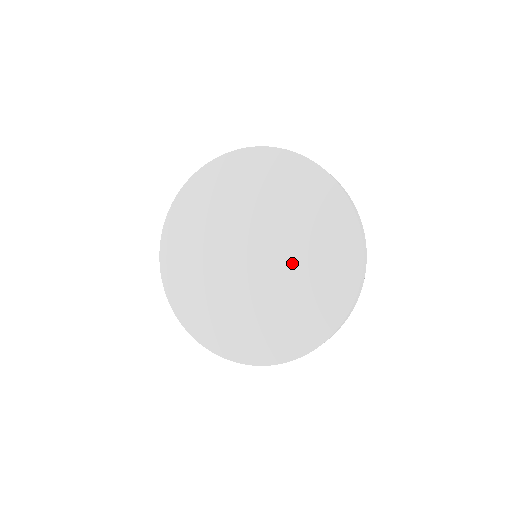
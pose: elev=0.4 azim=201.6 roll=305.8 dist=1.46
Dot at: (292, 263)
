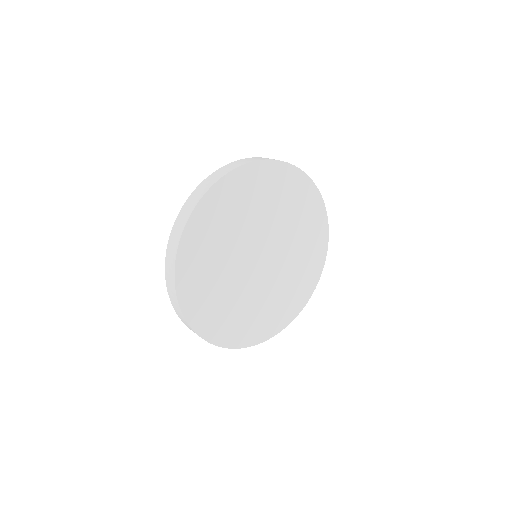
Dot at: (289, 256)
